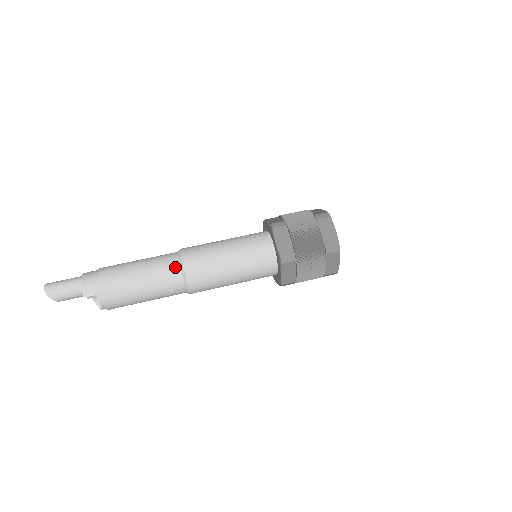
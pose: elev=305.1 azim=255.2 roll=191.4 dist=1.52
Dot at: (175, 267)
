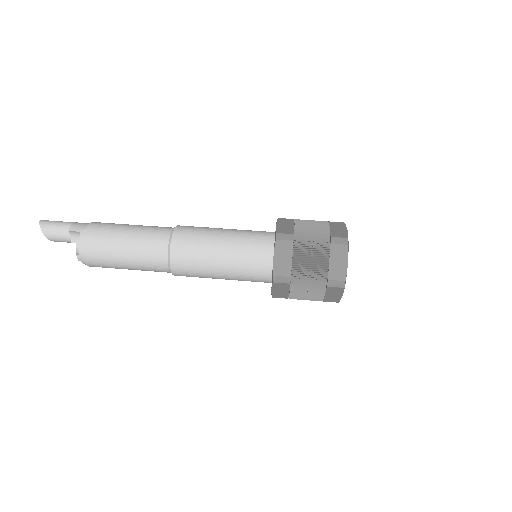
Dot at: (167, 229)
